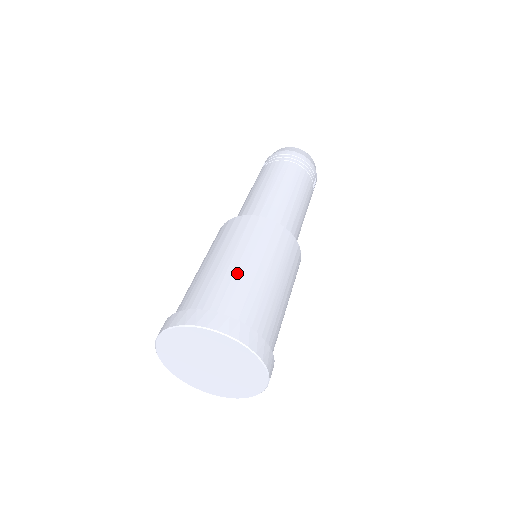
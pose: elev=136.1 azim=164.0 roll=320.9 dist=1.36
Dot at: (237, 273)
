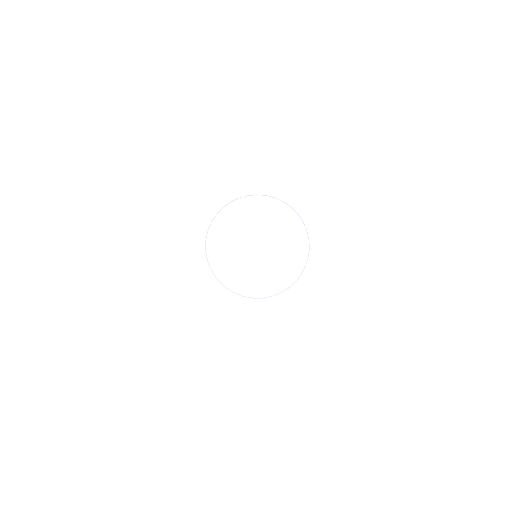
Dot at: occluded
